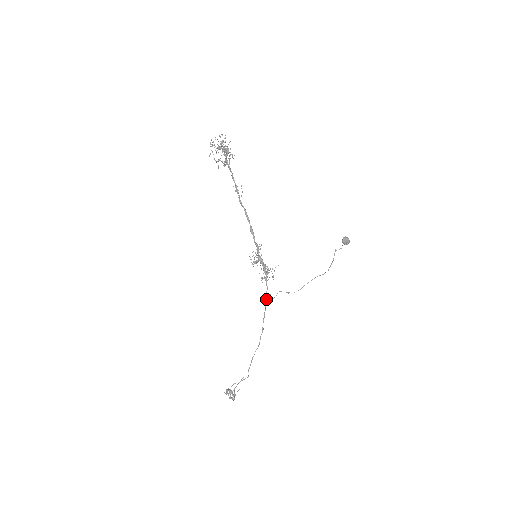
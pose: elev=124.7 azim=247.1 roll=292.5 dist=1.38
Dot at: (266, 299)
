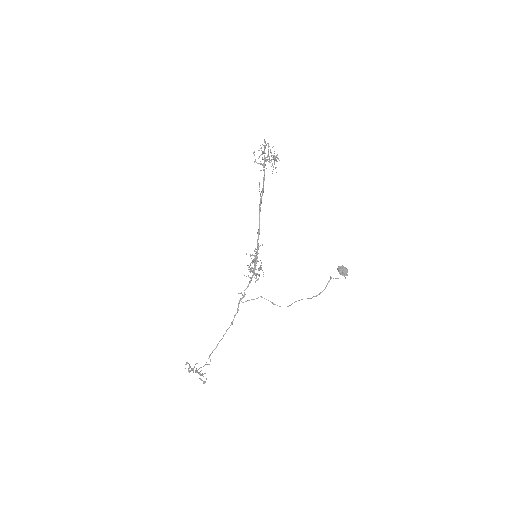
Dot at: (243, 296)
